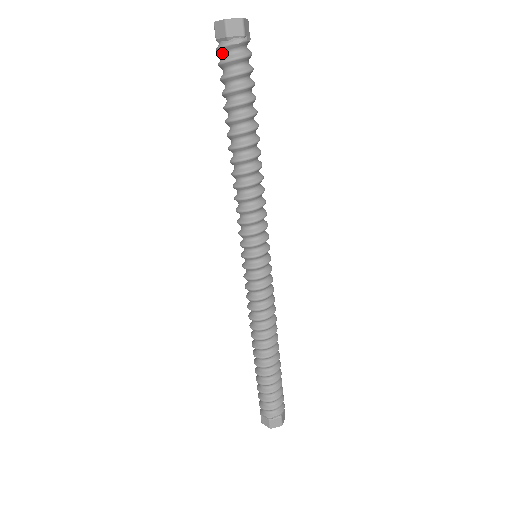
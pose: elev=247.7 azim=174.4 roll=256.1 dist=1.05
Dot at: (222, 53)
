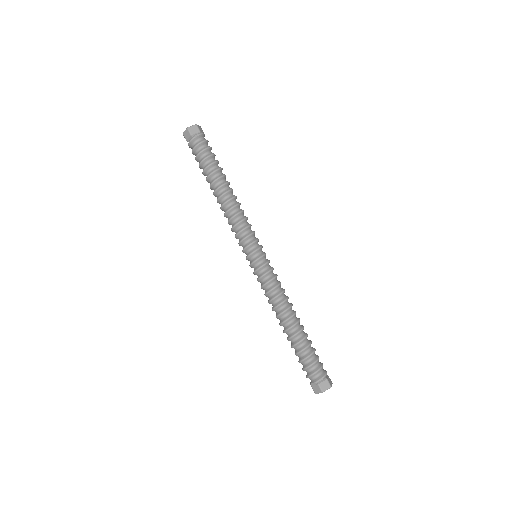
Dot at: (192, 145)
